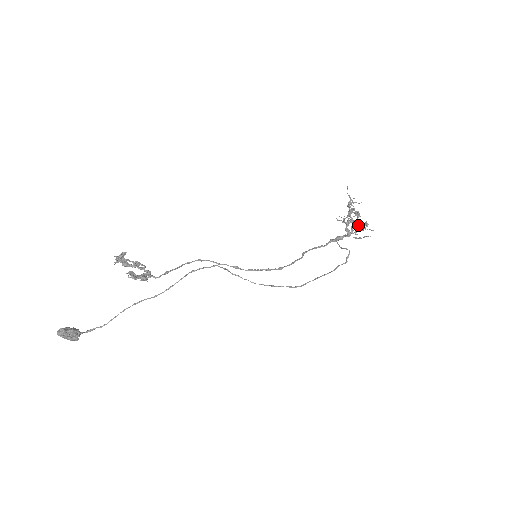
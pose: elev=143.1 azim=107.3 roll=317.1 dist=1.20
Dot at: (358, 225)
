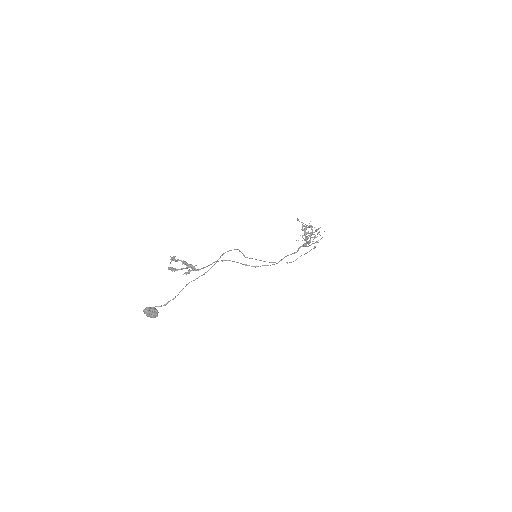
Dot at: (314, 232)
